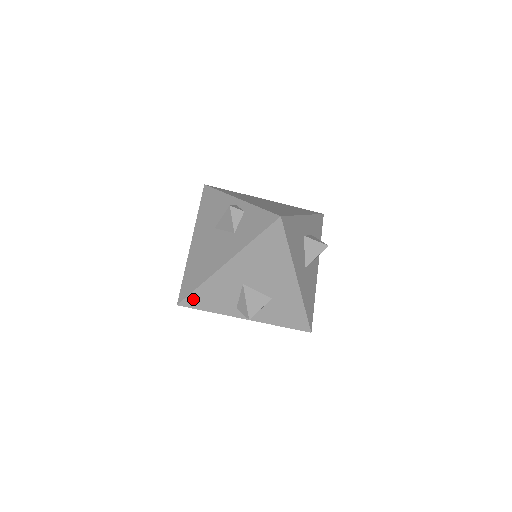
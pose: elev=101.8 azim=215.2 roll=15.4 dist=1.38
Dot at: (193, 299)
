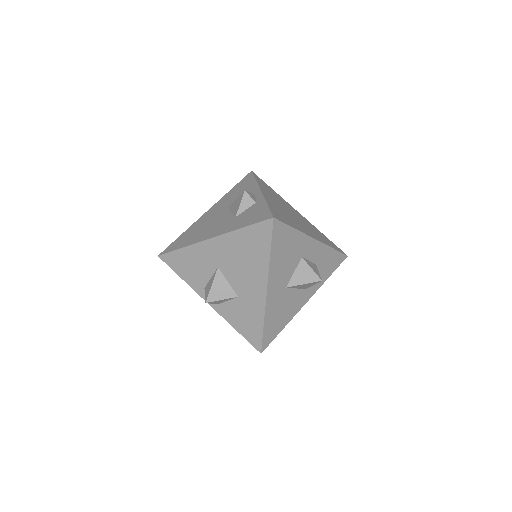
Dot at: (172, 258)
